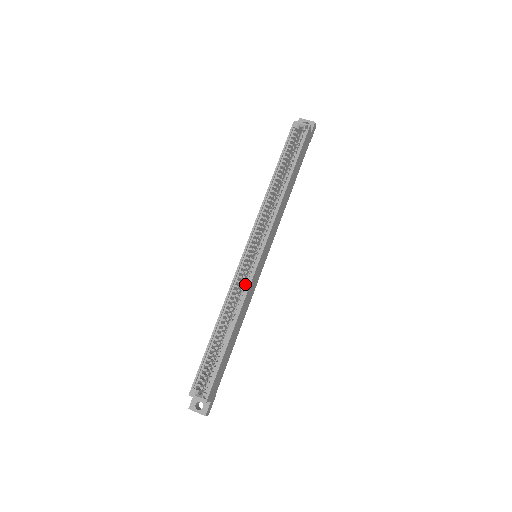
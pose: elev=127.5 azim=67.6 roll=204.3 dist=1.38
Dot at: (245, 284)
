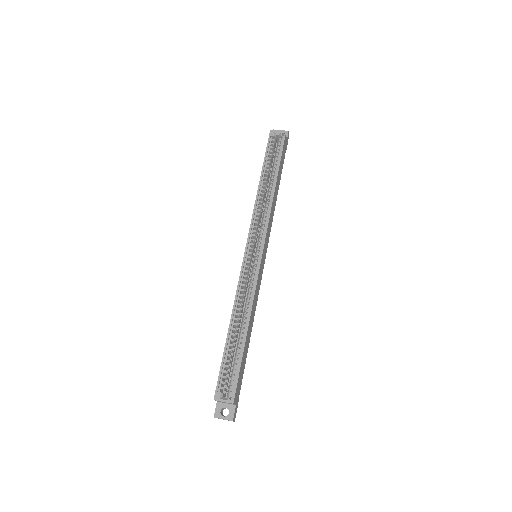
Dot at: (252, 281)
